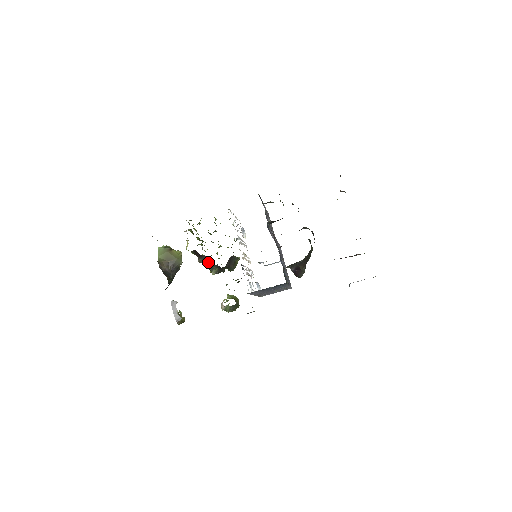
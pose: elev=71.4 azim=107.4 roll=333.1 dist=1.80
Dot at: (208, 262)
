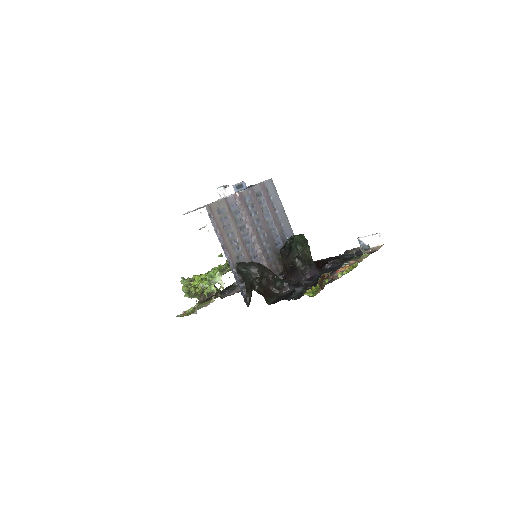
Dot at: occluded
